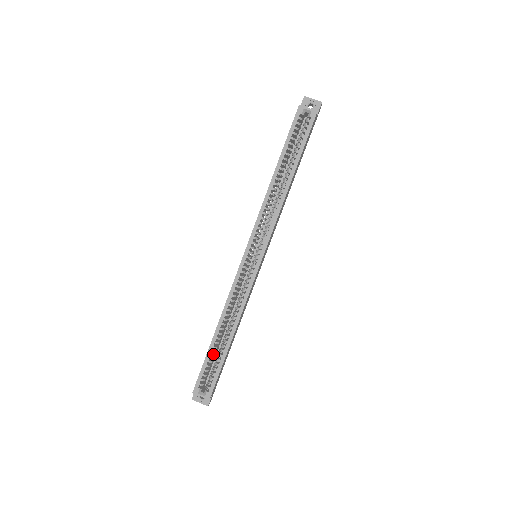
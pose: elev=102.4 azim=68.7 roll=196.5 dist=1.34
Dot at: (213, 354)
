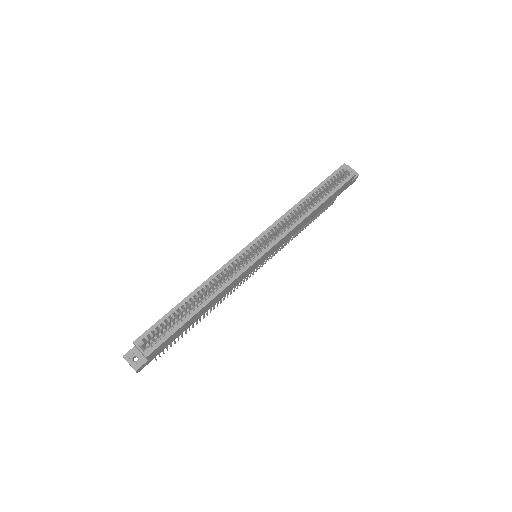
Dot at: (174, 317)
